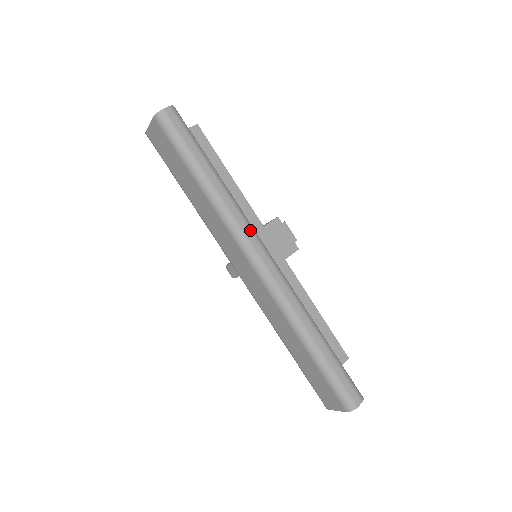
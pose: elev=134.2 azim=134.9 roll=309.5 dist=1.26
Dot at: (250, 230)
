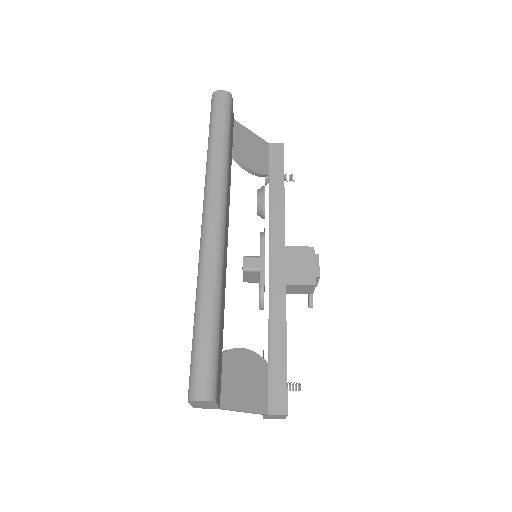
Dot at: (218, 191)
